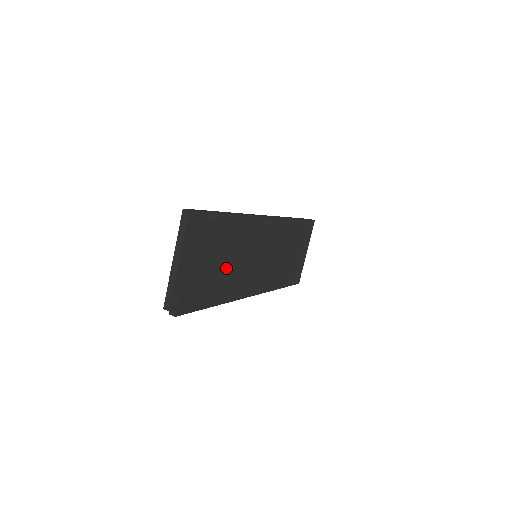
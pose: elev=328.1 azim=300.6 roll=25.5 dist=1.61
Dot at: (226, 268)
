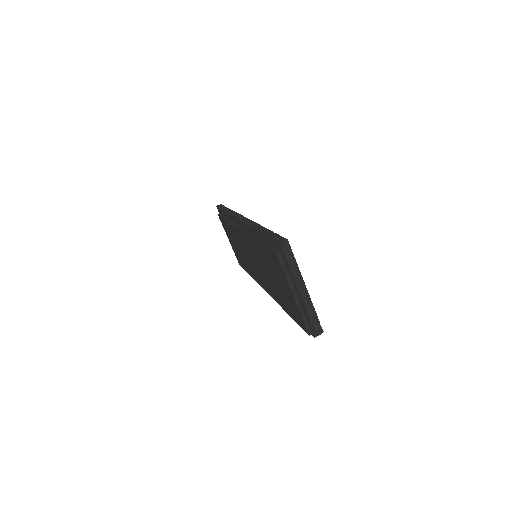
Dot at: occluded
